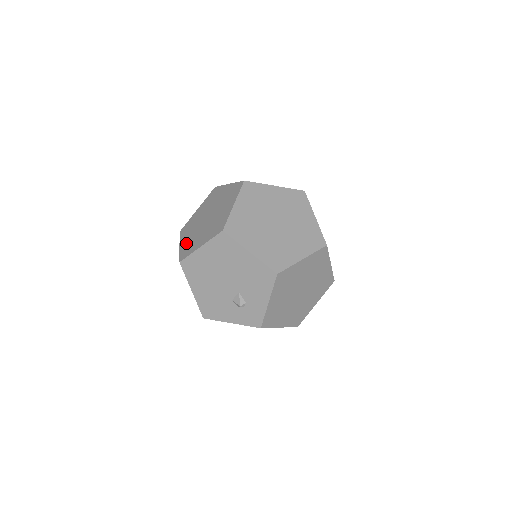
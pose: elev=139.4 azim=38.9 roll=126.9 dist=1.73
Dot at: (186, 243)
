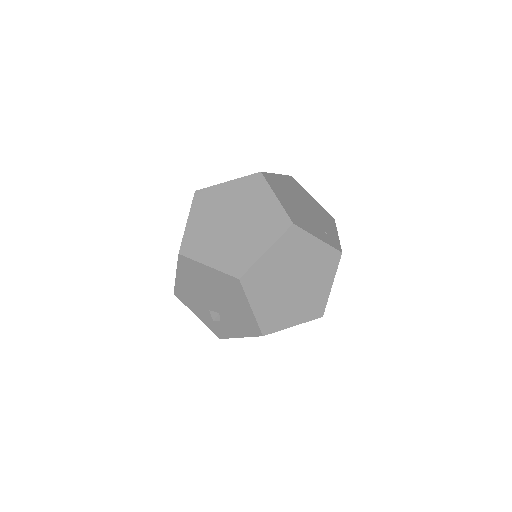
Dot at: (196, 230)
